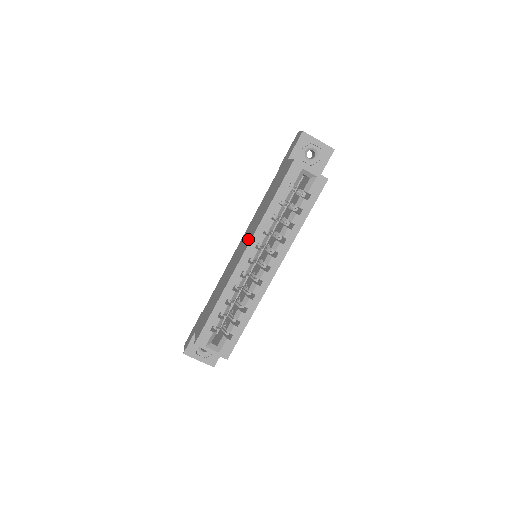
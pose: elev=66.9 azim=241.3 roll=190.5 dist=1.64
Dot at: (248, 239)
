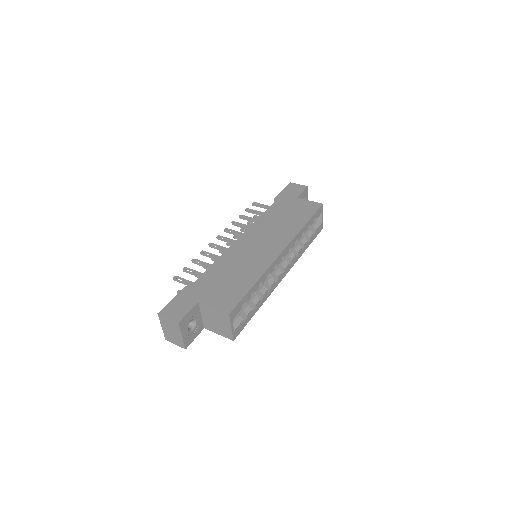
Dot at: (279, 240)
